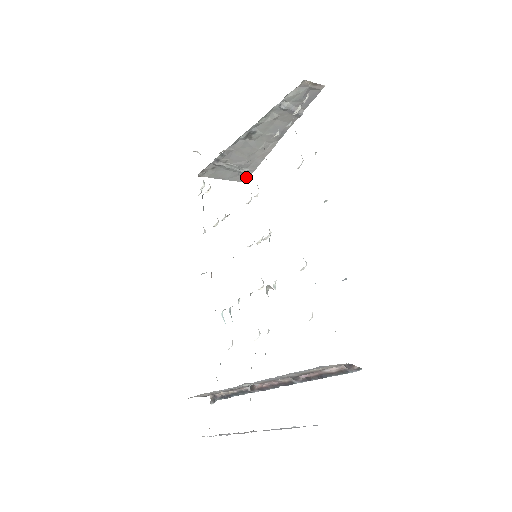
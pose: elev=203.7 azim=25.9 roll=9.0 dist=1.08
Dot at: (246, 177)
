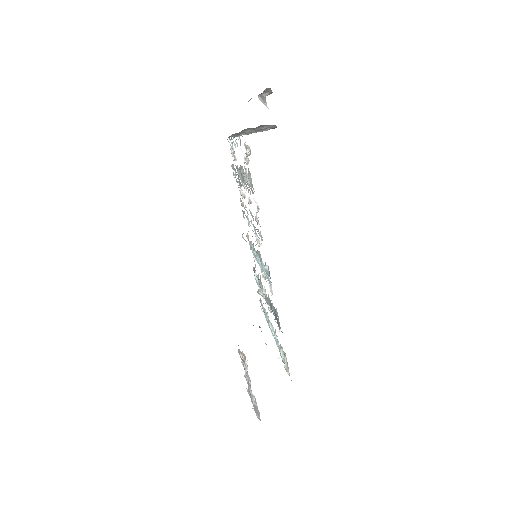
Dot at: (275, 127)
